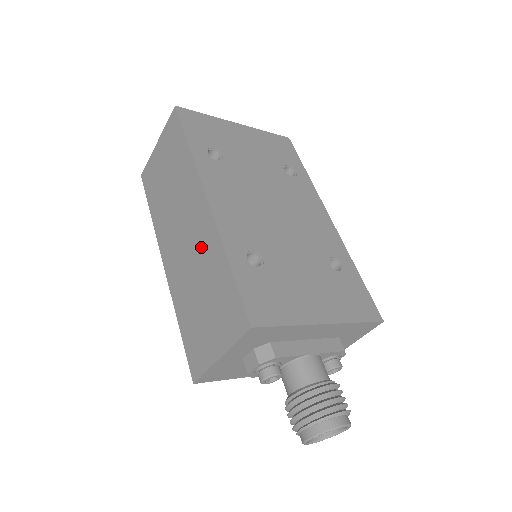
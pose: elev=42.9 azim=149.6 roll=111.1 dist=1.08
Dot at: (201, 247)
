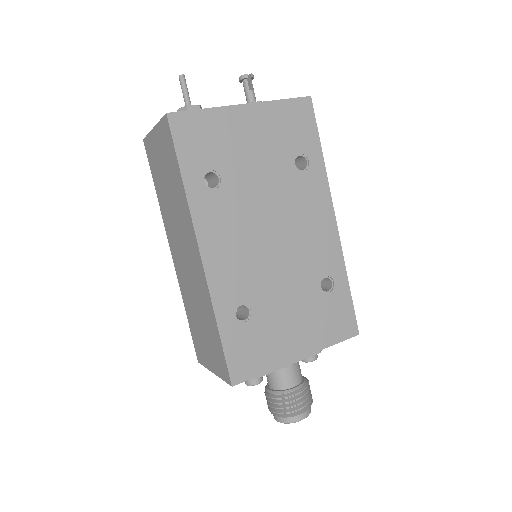
Dot at: (198, 286)
